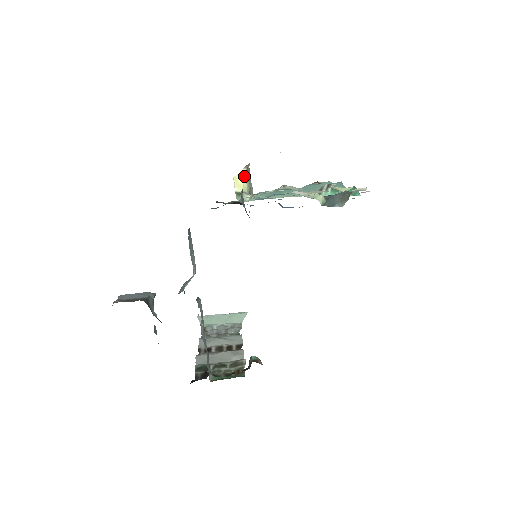
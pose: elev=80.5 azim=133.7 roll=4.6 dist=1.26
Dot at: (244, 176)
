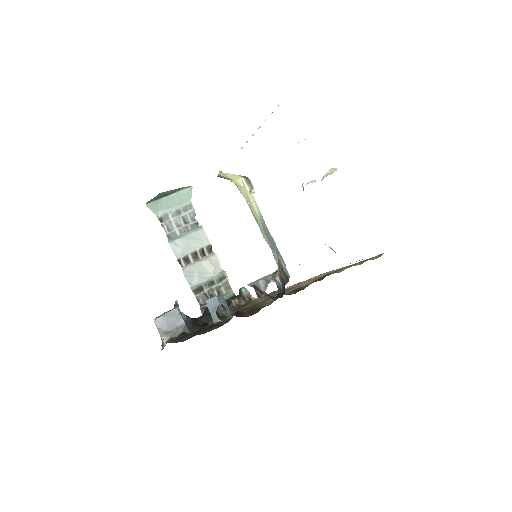
Dot at: (239, 182)
